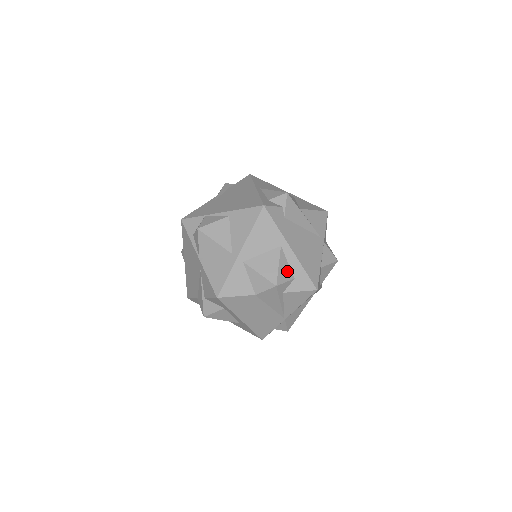
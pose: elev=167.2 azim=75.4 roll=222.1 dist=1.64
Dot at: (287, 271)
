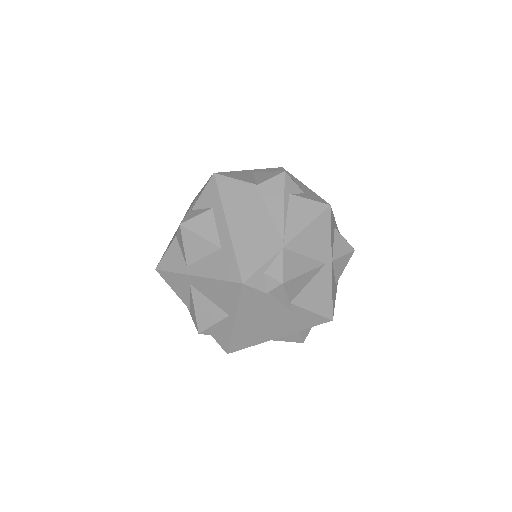
Dot at: occluded
